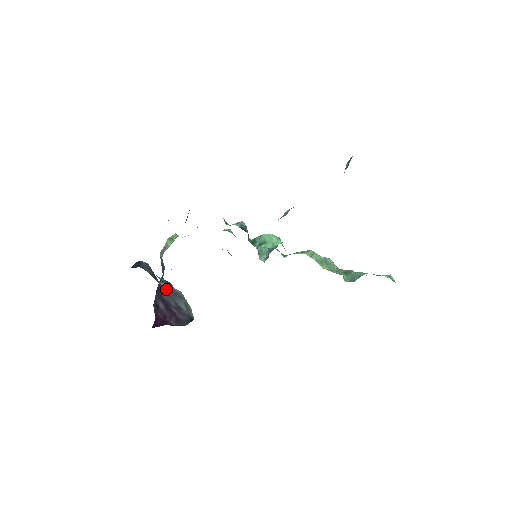
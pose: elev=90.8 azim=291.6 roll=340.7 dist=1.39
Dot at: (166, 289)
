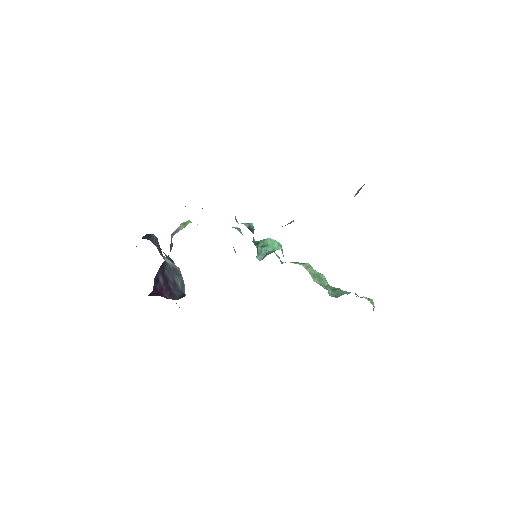
Dot at: (169, 266)
